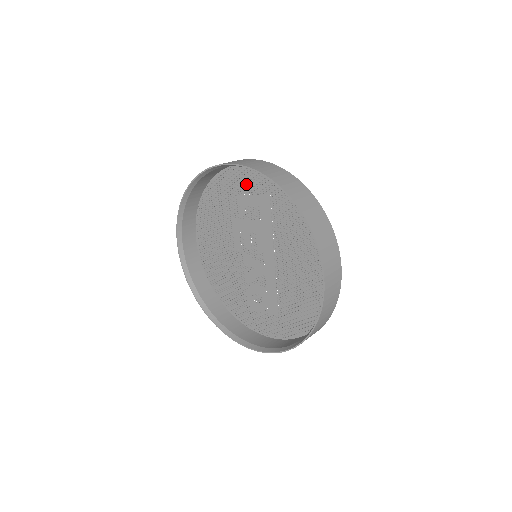
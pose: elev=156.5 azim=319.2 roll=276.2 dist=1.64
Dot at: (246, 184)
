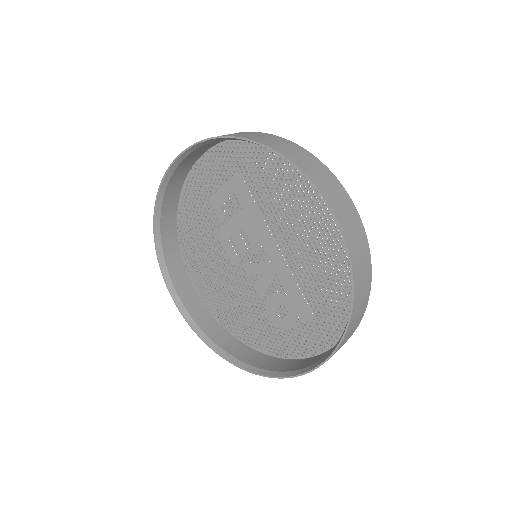
Dot at: (212, 180)
